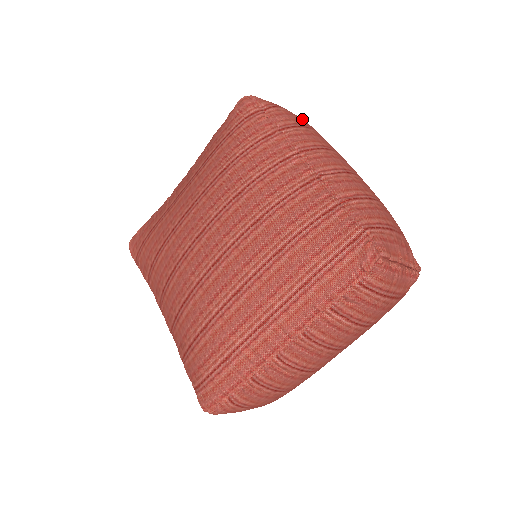
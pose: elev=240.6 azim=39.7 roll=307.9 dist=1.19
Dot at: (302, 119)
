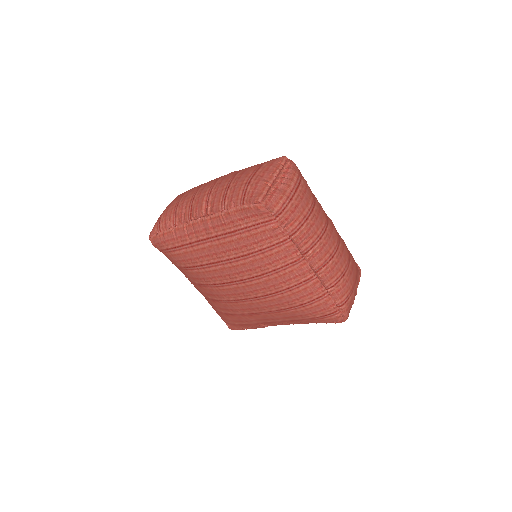
Dot at: (302, 200)
